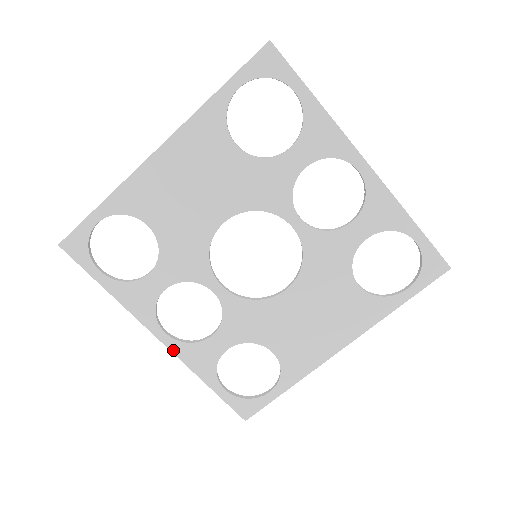
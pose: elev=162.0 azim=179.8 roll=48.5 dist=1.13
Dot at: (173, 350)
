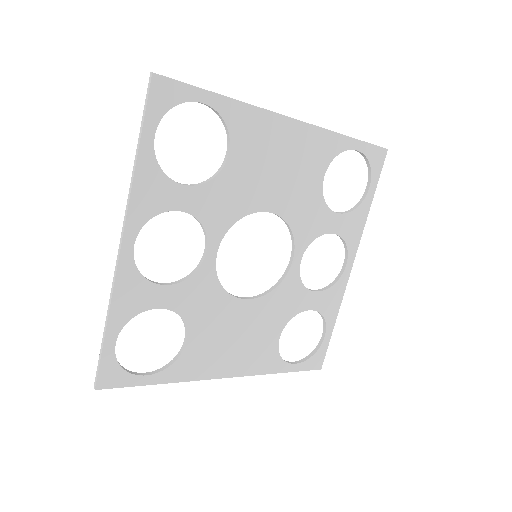
Dot at: (120, 267)
